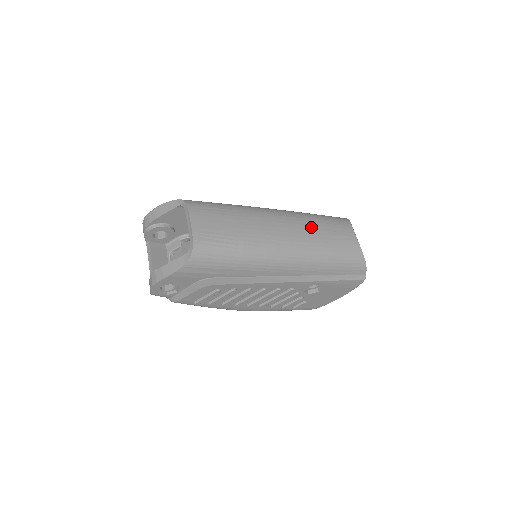
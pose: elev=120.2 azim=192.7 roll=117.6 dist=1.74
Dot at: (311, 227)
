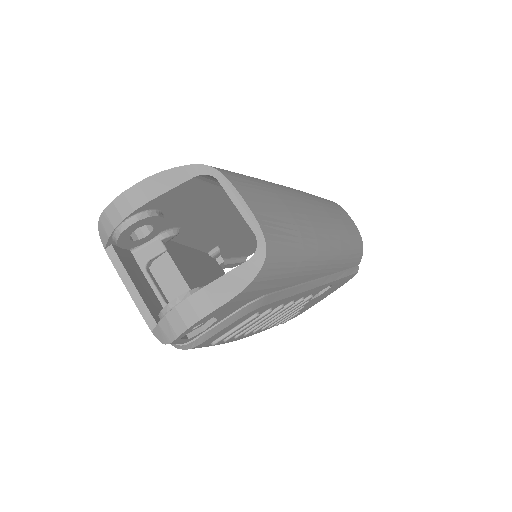
Dot at: (327, 209)
